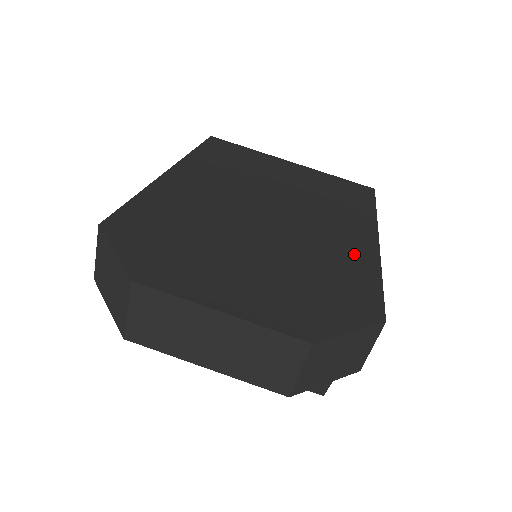
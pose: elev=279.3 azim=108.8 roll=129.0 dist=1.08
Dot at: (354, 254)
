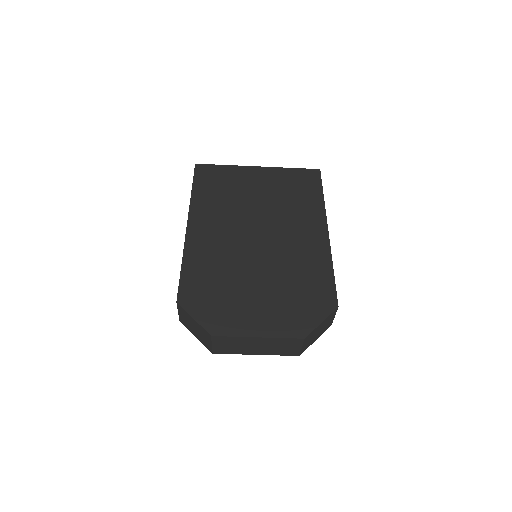
Dot at: (315, 256)
